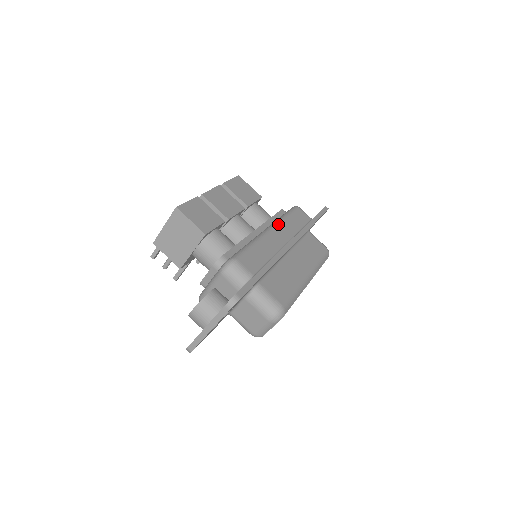
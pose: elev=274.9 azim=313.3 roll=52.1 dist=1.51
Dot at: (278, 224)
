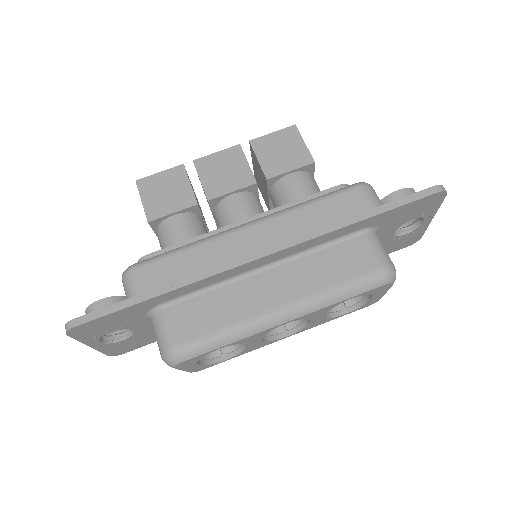
Dot at: (273, 217)
